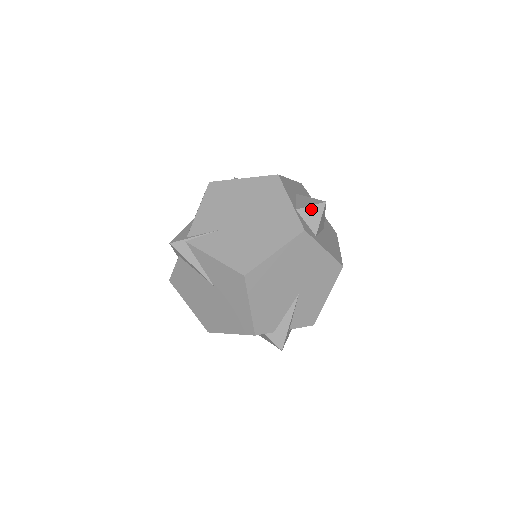
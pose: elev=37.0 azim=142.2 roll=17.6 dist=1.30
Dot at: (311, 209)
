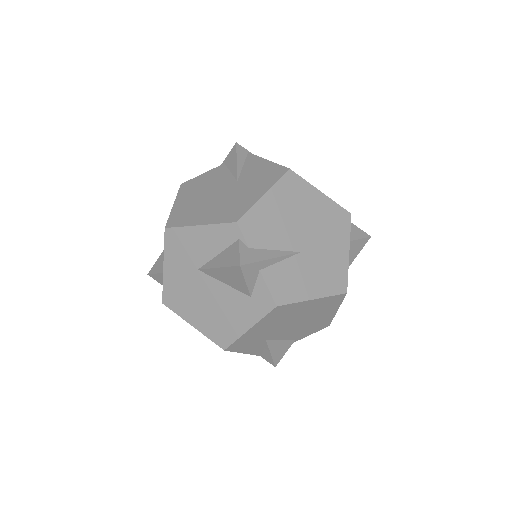
Dot at: (356, 228)
